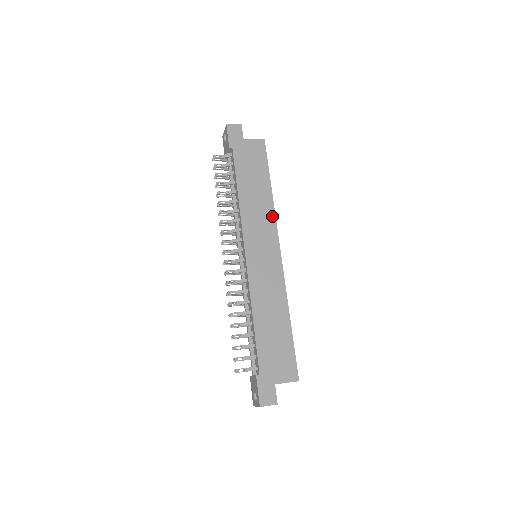
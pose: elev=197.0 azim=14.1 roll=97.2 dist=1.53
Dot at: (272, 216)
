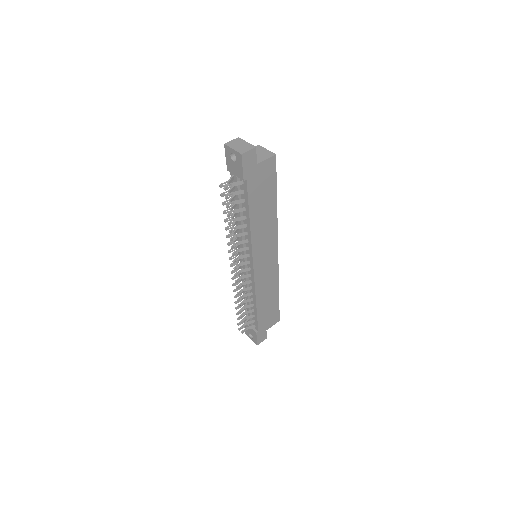
Dot at: (275, 228)
